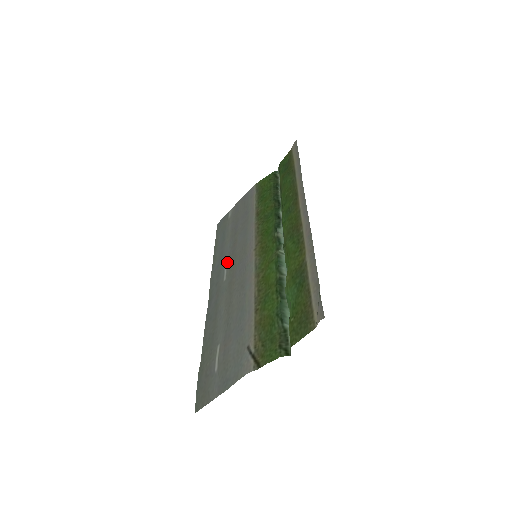
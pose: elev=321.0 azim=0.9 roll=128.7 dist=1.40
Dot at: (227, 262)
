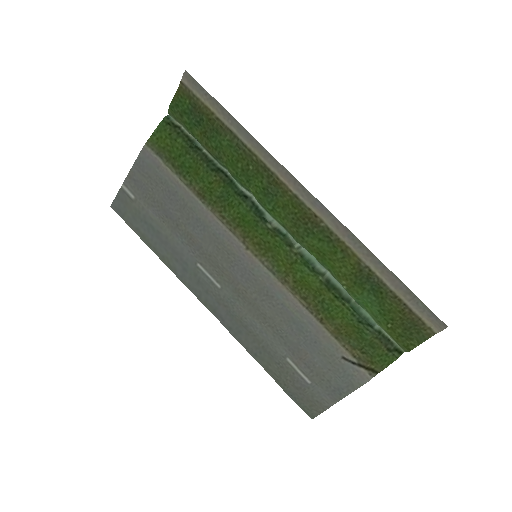
Dot at: (201, 265)
